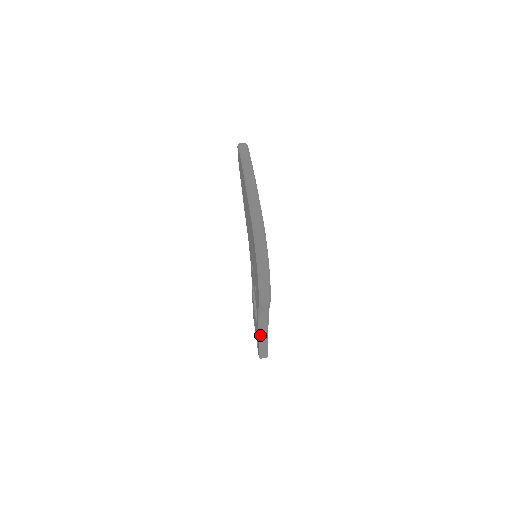
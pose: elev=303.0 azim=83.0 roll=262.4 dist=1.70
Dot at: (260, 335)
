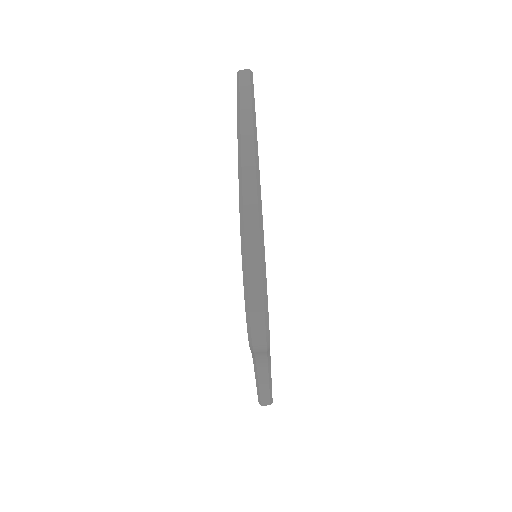
Dot at: (258, 381)
